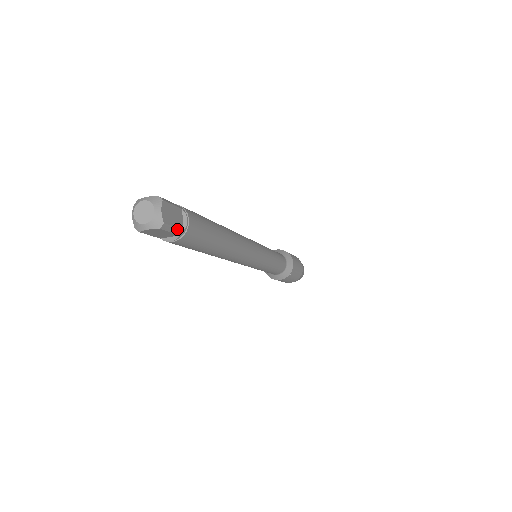
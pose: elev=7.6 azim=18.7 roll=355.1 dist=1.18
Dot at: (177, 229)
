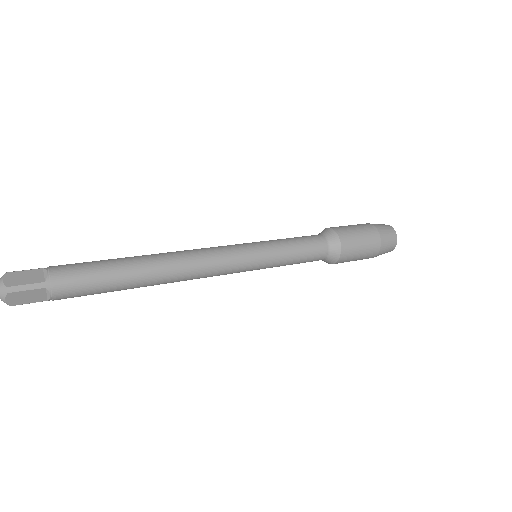
Dot at: occluded
